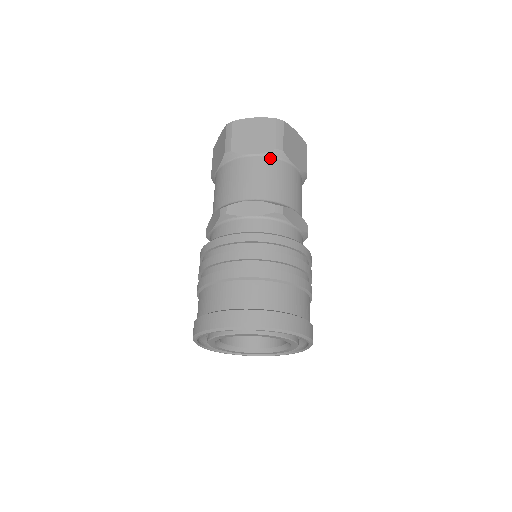
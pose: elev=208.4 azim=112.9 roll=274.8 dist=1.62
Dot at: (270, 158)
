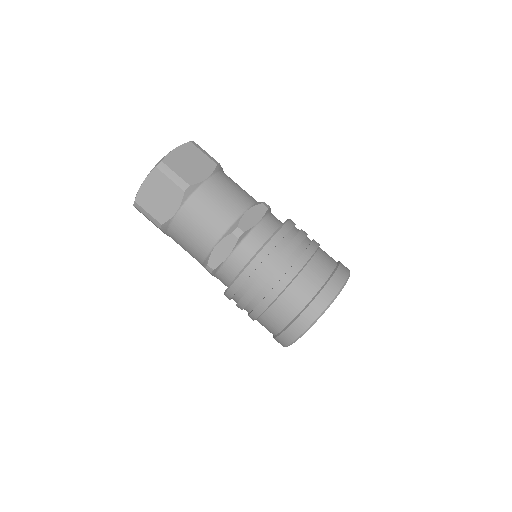
Dot at: (218, 174)
